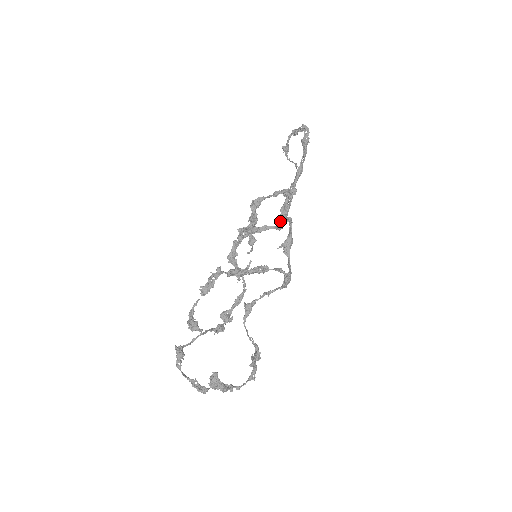
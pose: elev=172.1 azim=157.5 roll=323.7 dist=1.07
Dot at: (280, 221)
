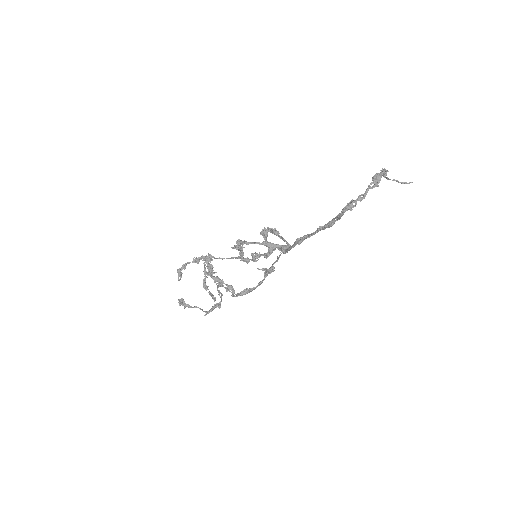
Dot at: (293, 245)
